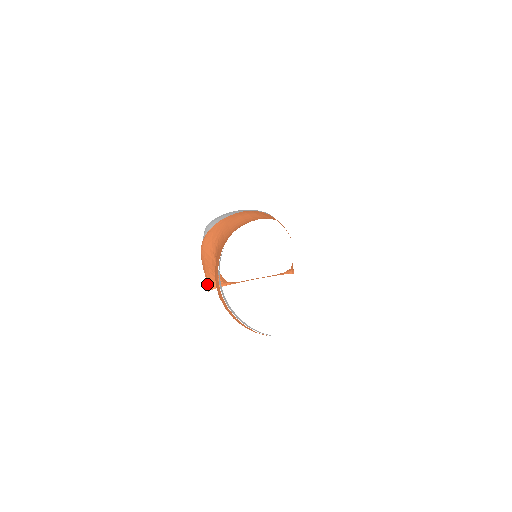
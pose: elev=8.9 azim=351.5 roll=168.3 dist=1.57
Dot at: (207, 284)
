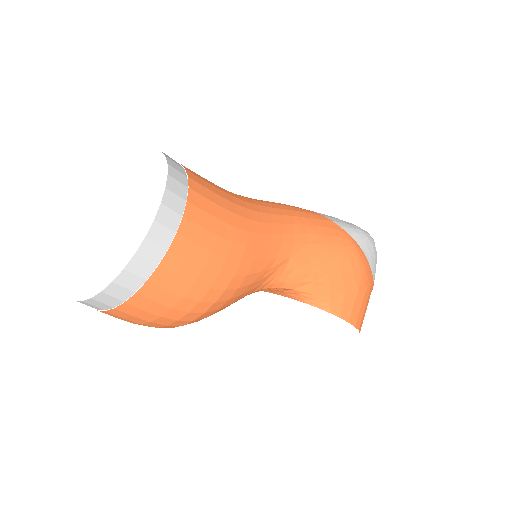
Dot at: occluded
